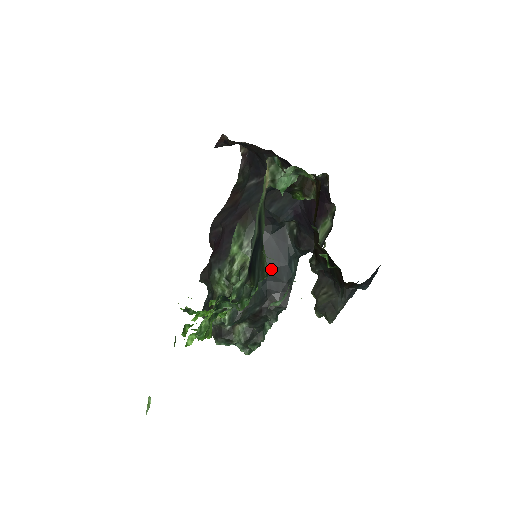
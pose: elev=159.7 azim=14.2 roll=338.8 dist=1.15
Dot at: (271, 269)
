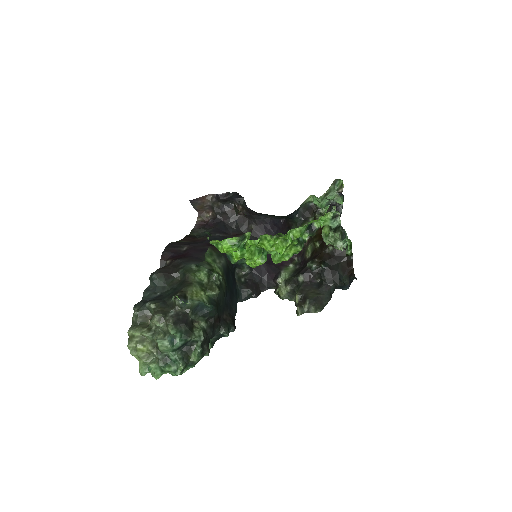
Dot at: (230, 292)
